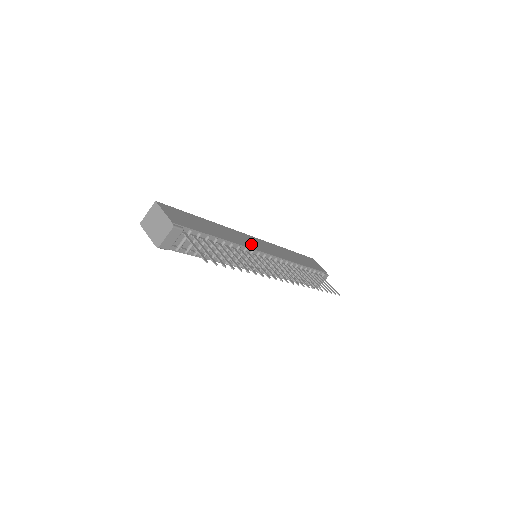
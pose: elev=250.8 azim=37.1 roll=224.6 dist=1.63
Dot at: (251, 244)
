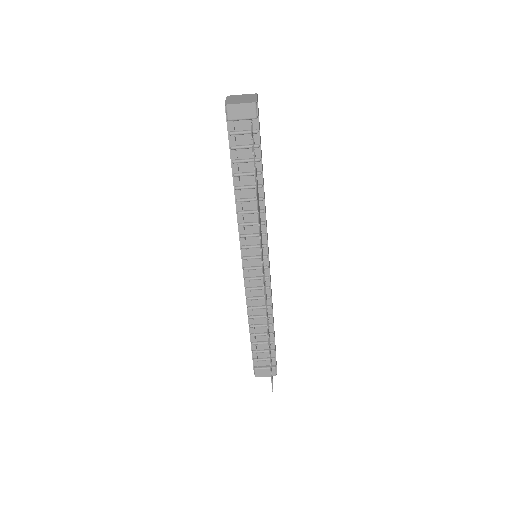
Dot at: occluded
